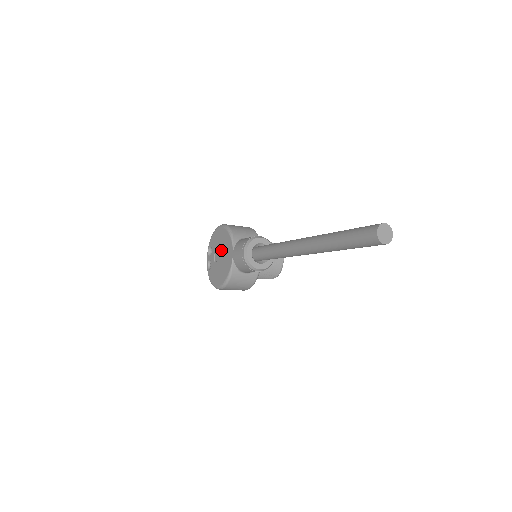
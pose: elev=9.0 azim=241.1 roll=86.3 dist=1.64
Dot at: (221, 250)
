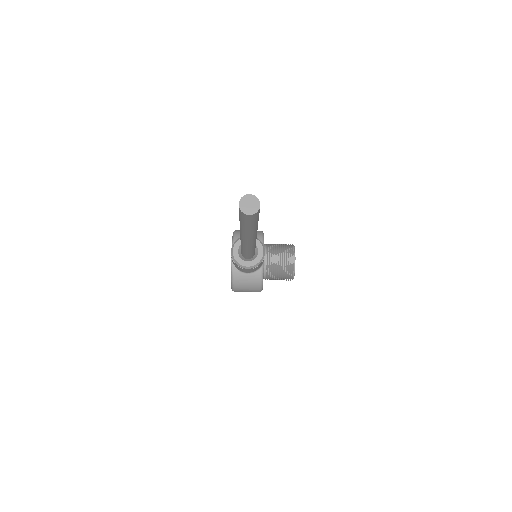
Dot at: occluded
